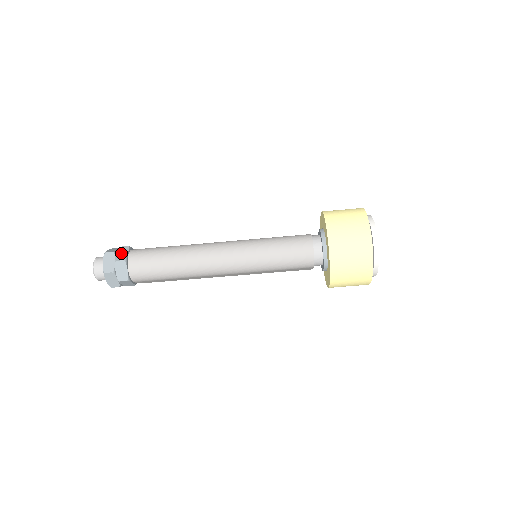
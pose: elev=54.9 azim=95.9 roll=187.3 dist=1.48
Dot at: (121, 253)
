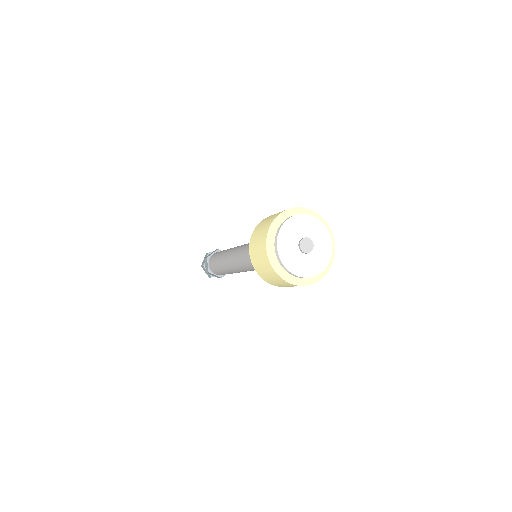
Dot at: (206, 265)
